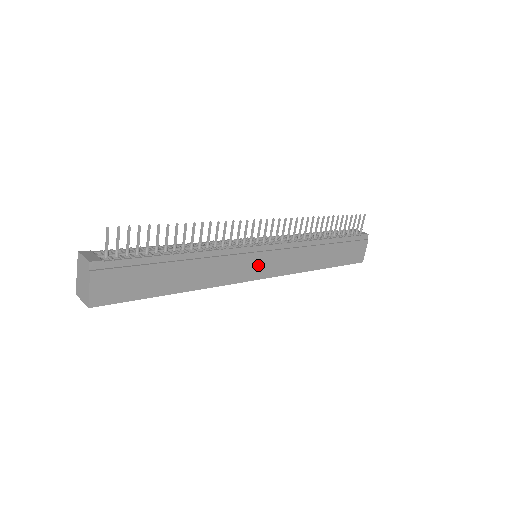
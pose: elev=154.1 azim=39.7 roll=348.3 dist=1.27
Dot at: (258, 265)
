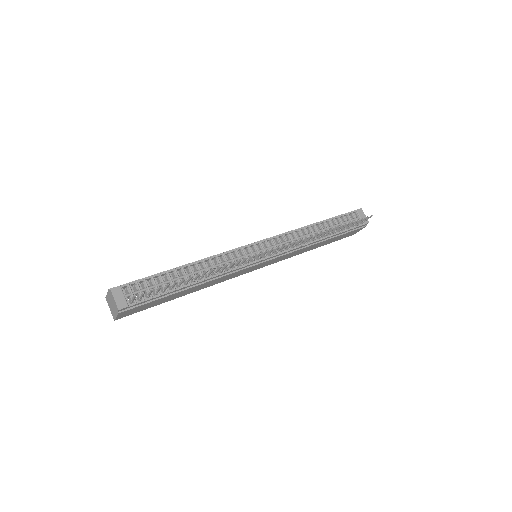
Dot at: (254, 268)
